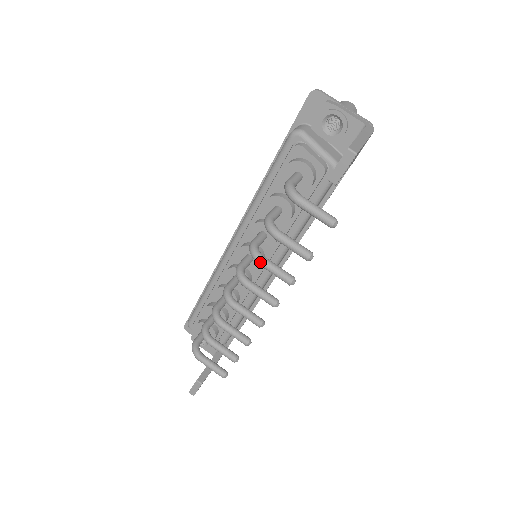
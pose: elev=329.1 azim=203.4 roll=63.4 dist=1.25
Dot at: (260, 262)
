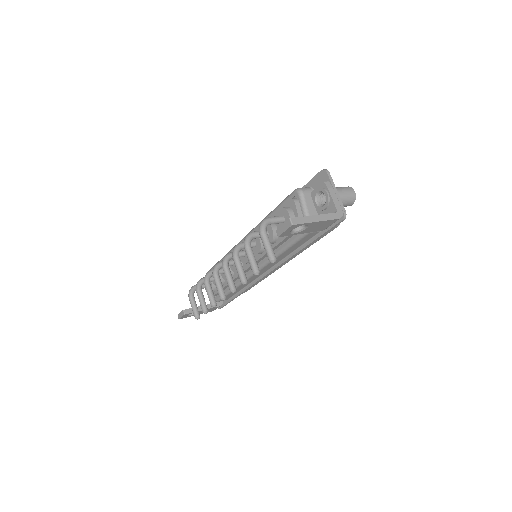
Dot at: (233, 258)
